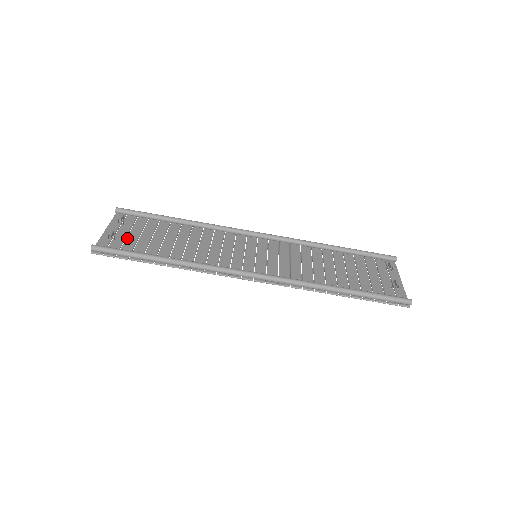
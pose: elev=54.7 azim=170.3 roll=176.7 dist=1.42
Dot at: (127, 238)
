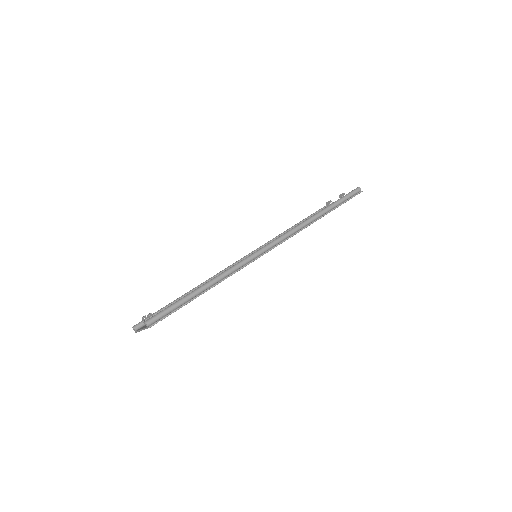
Dot at: occluded
